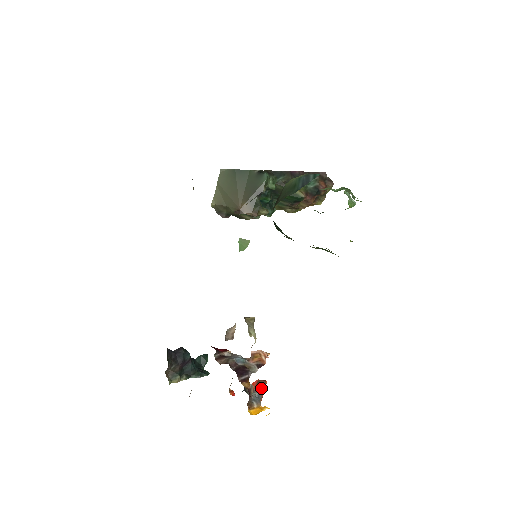
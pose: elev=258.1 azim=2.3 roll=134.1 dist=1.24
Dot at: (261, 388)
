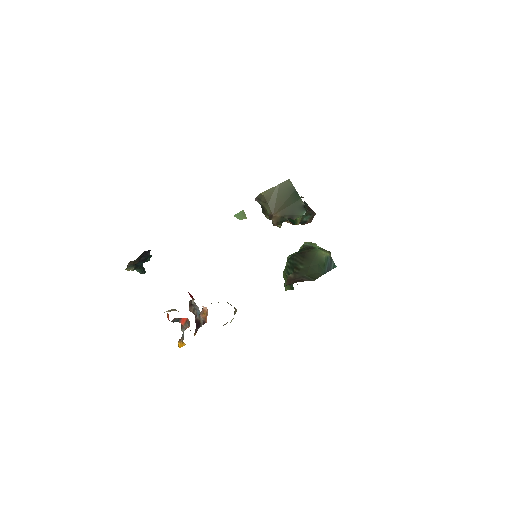
Dot at: (187, 327)
